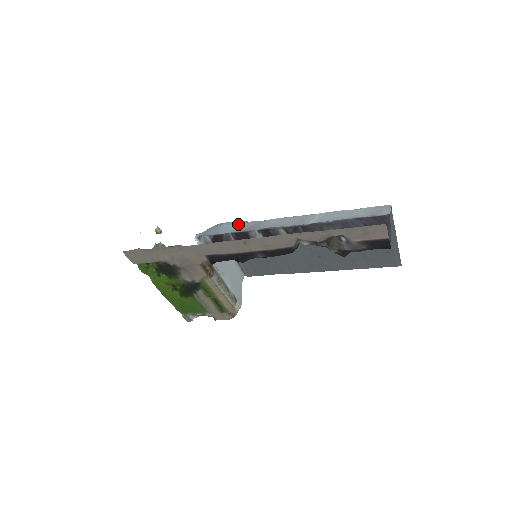
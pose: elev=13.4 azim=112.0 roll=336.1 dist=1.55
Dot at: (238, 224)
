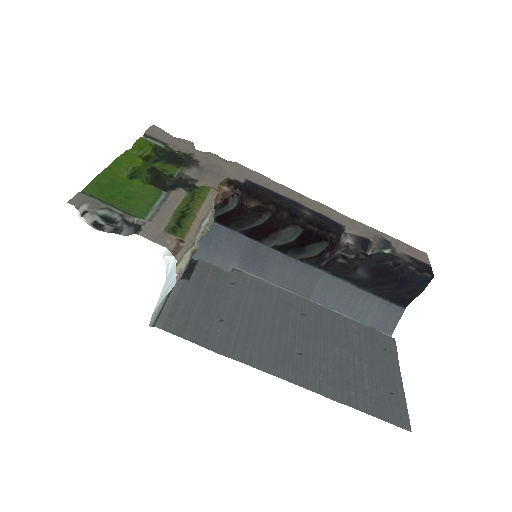
Dot at: (228, 256)
